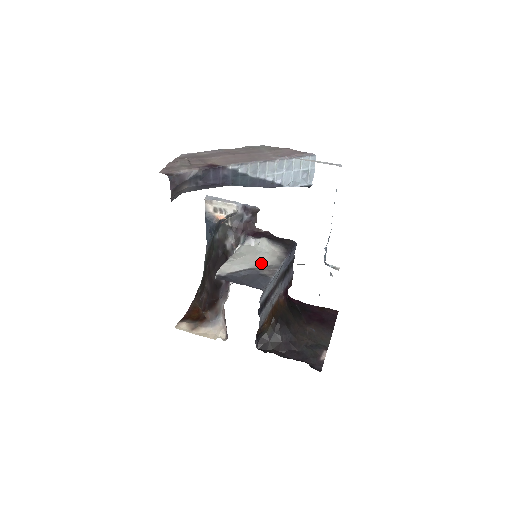
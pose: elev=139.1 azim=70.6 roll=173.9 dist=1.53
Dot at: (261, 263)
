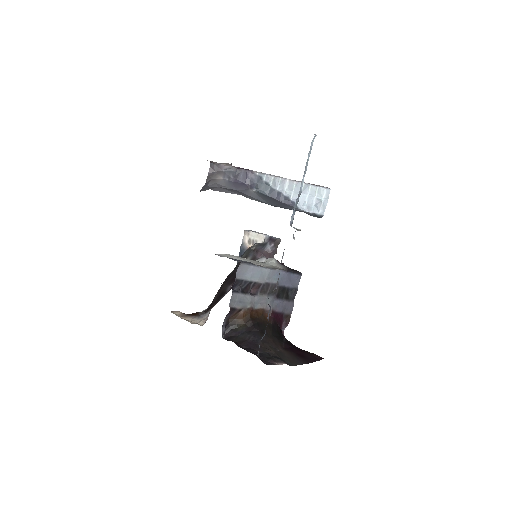
Dot at: (258, 264)
